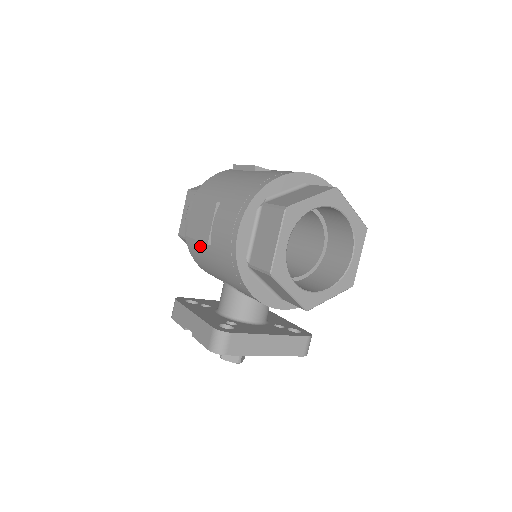
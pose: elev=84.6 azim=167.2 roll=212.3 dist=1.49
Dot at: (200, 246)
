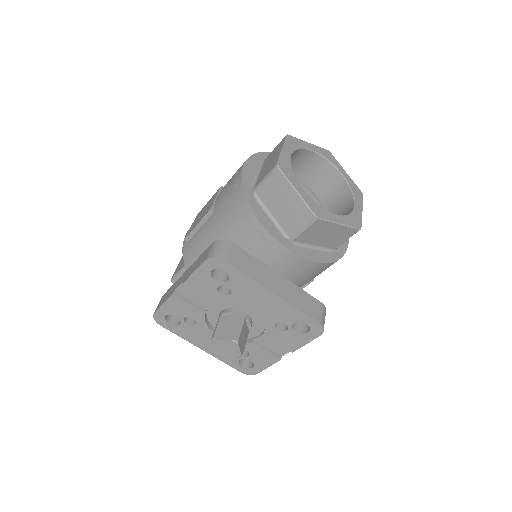
Dot at: (200, 233)
